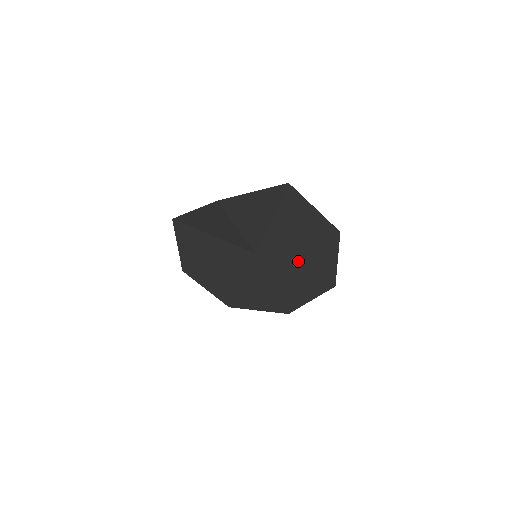
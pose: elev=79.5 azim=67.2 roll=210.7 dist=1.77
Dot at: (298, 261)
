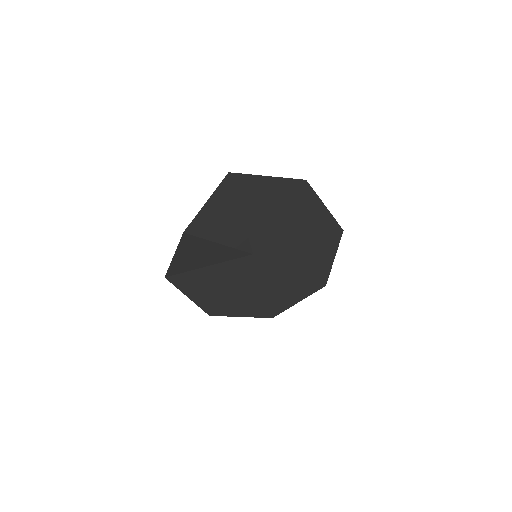
Dot at: (294, 233)
